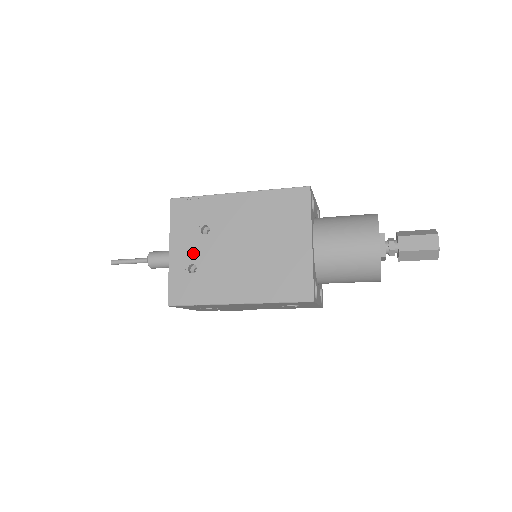
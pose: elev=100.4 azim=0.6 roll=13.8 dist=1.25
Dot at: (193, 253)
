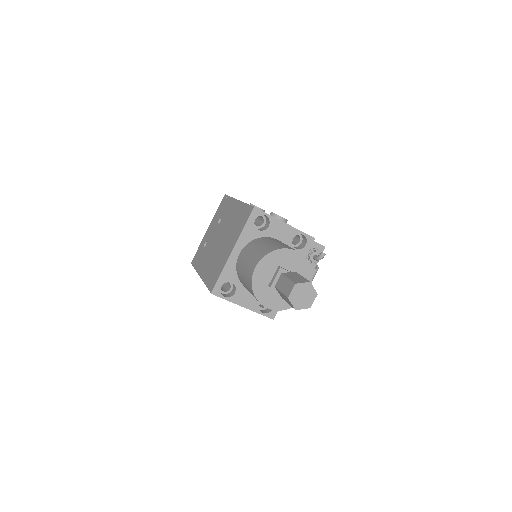
Dot at: (210, 234)
